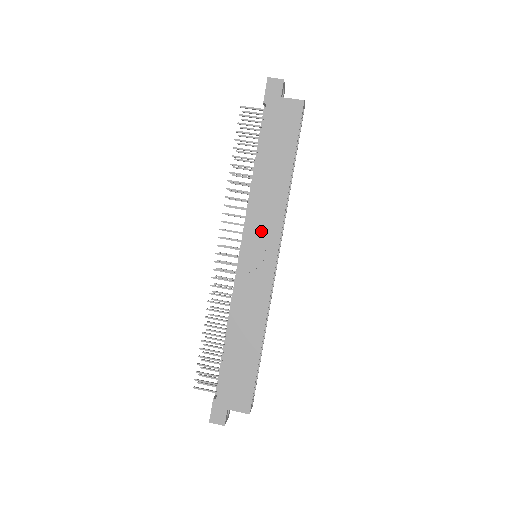
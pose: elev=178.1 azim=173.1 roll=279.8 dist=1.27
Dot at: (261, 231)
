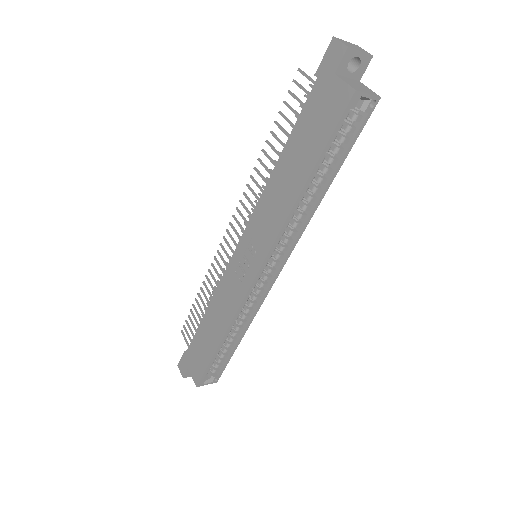
Dot at: (257, 234)
